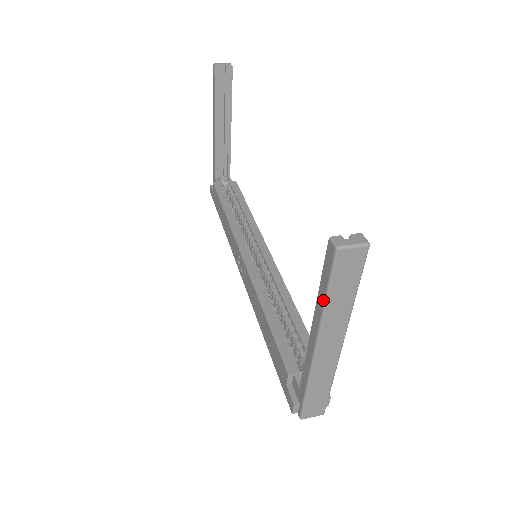
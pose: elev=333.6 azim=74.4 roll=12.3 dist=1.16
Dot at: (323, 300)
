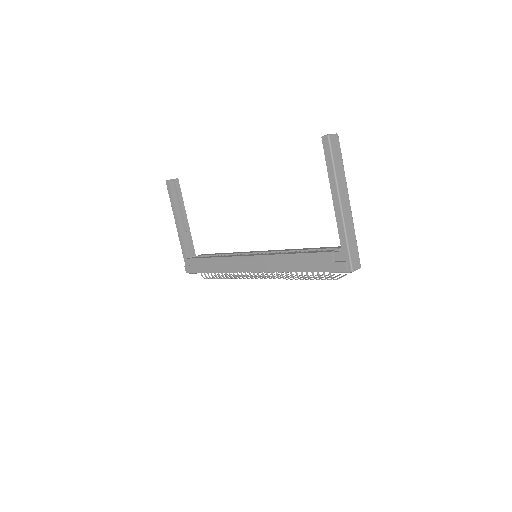
Dot at: (333, 170)
